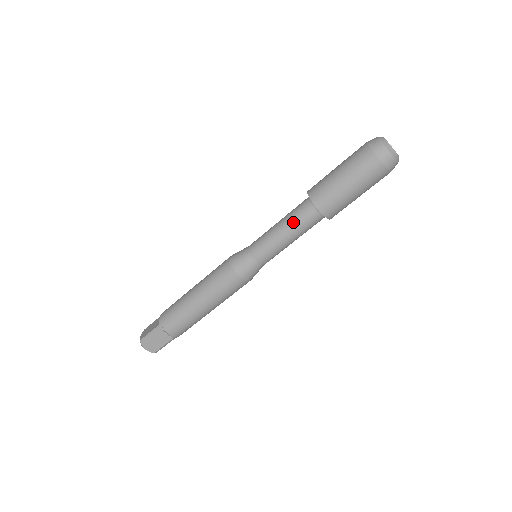
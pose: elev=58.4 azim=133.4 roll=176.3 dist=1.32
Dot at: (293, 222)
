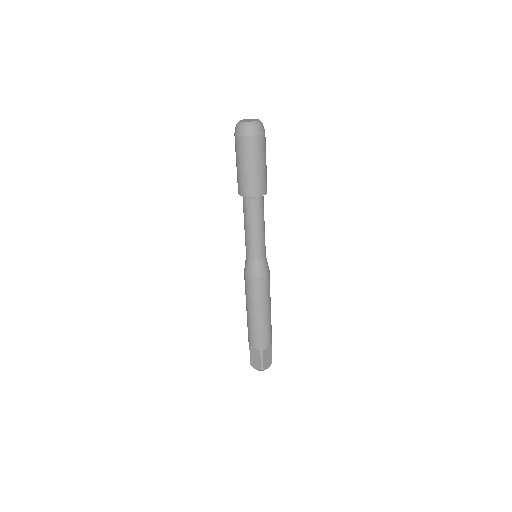
Dot at: (244, 216)
